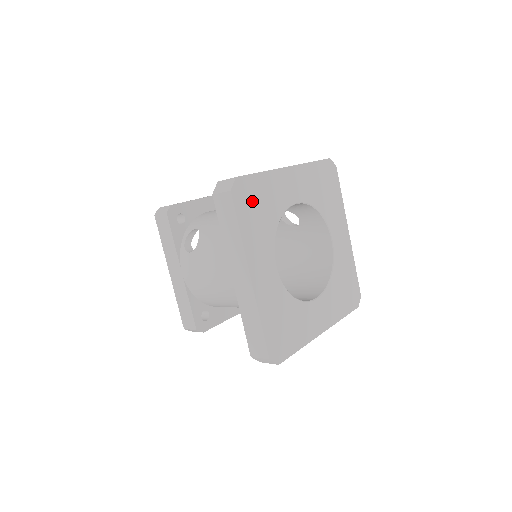
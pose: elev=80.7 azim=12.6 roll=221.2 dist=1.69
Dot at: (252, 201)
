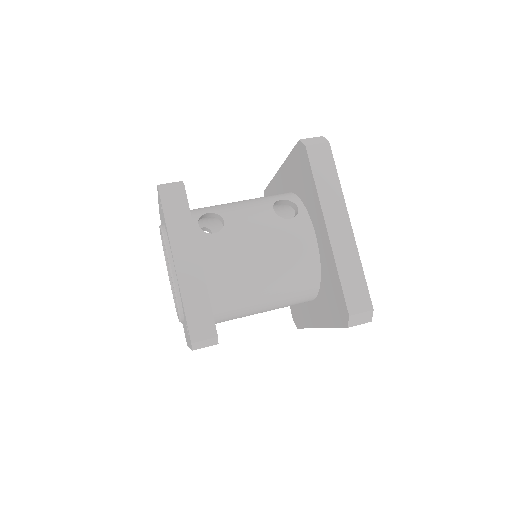
Dot at: occluded
